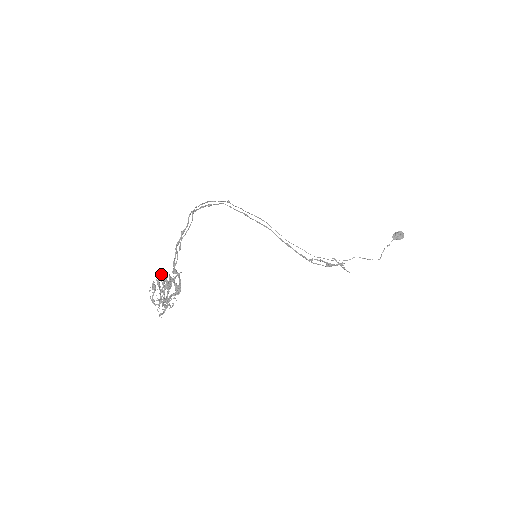
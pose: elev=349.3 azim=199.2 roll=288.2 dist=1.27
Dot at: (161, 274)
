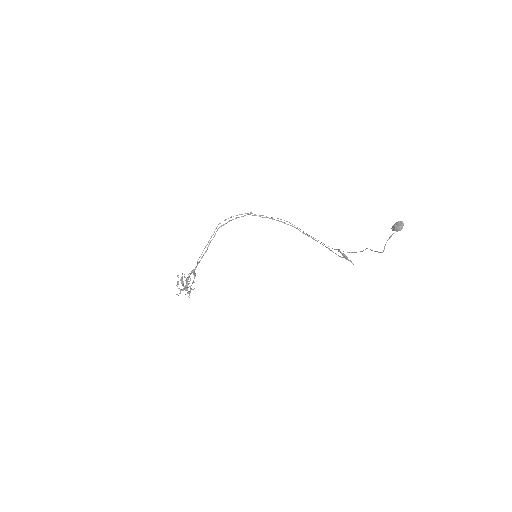
Dot at: occluded
